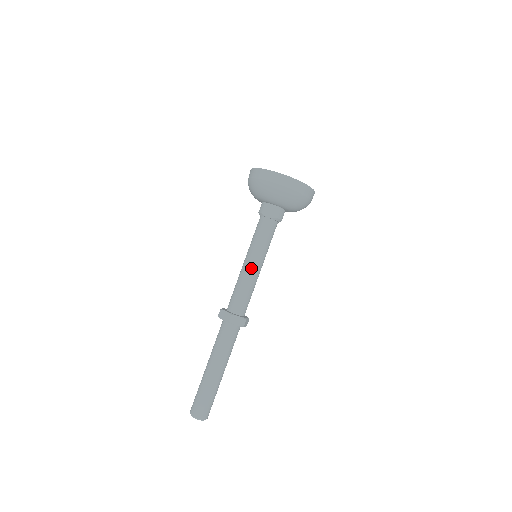
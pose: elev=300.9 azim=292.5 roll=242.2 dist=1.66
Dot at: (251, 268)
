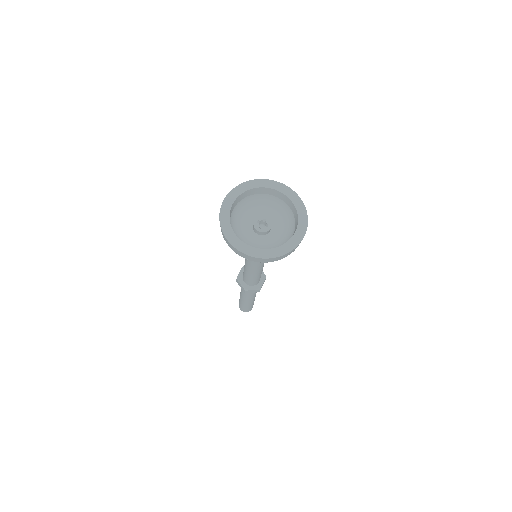
Dot at: (252, 270)
